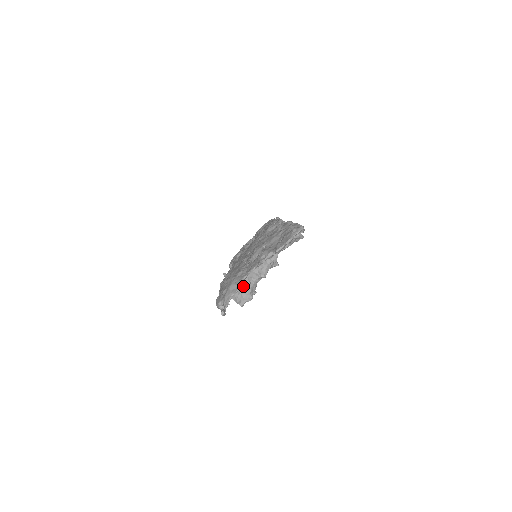
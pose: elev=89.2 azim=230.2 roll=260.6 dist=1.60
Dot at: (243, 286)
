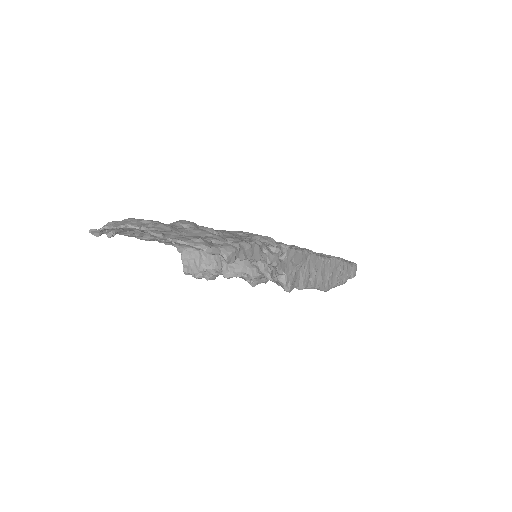
Dot at: (202, 258)
